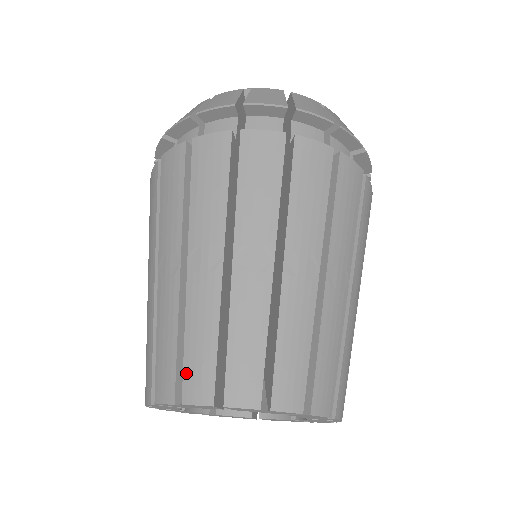
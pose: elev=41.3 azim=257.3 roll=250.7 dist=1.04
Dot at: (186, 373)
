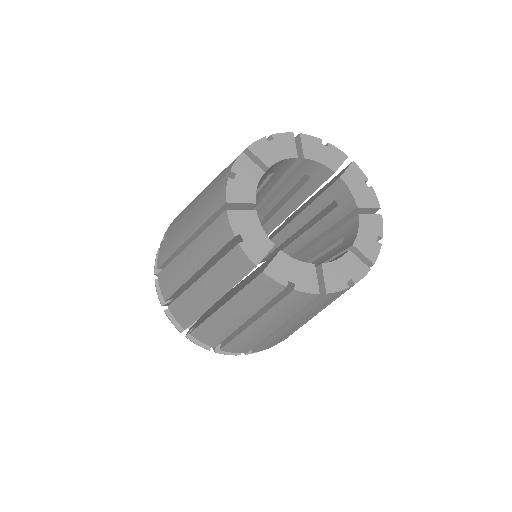
Dot at: occluded
